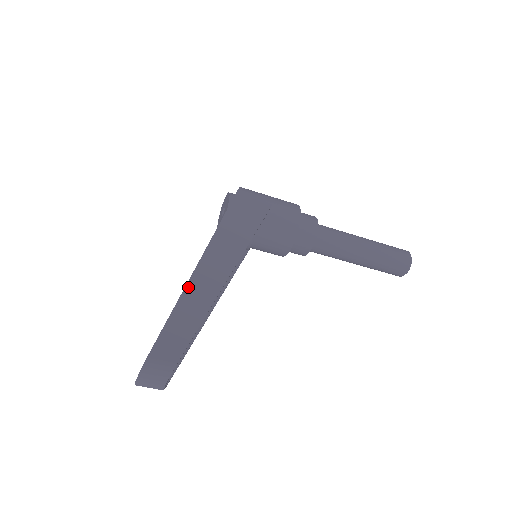
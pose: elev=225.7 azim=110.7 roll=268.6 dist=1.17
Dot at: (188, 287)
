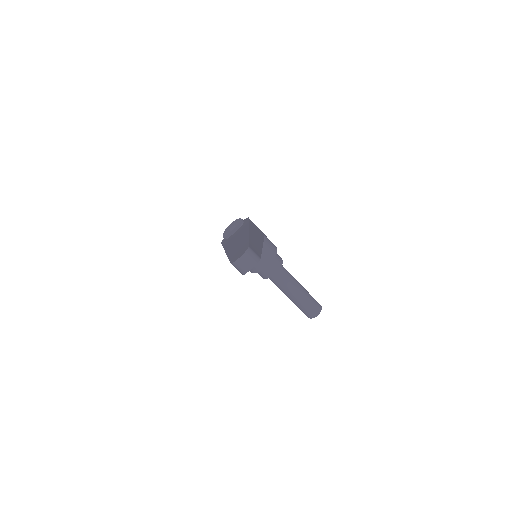
Dot at: (250, 236)
